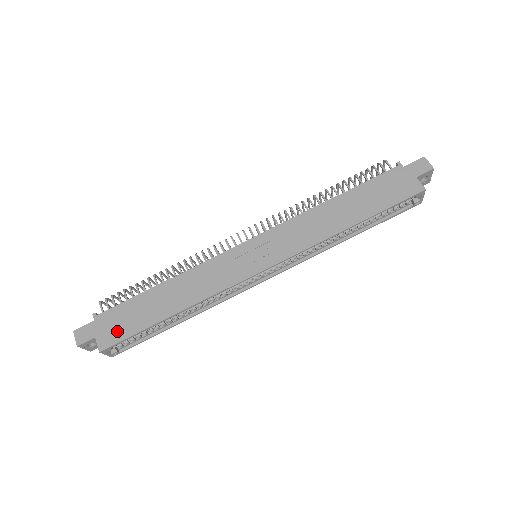
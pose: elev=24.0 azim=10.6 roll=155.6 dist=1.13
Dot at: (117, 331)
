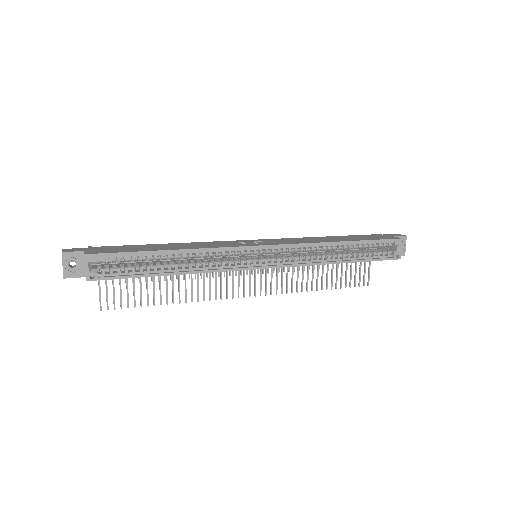
Dot at: (110, 250)
